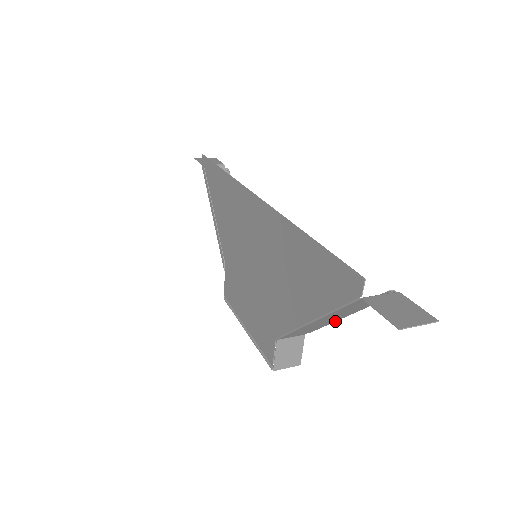
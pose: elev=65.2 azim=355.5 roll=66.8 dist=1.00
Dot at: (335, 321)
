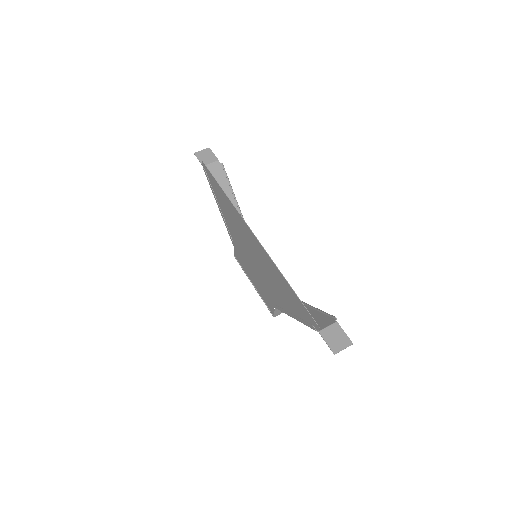
Dot at: (307, 306)
